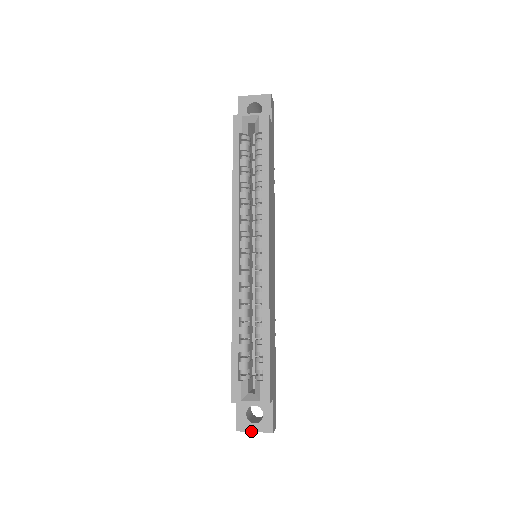
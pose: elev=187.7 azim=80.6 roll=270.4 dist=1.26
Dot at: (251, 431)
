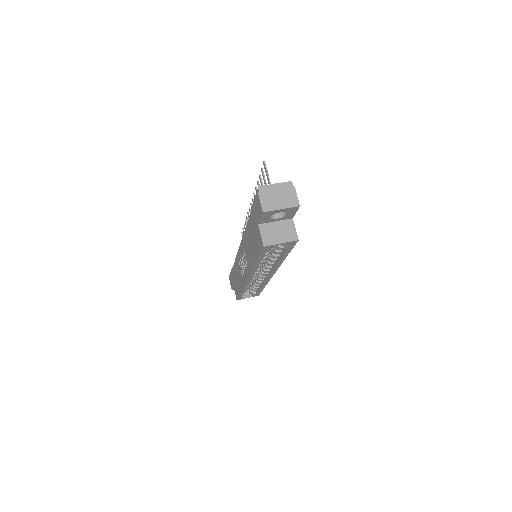
Dot at: occluded
